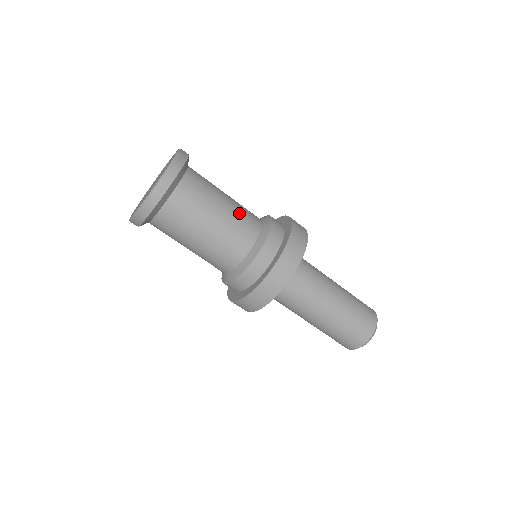
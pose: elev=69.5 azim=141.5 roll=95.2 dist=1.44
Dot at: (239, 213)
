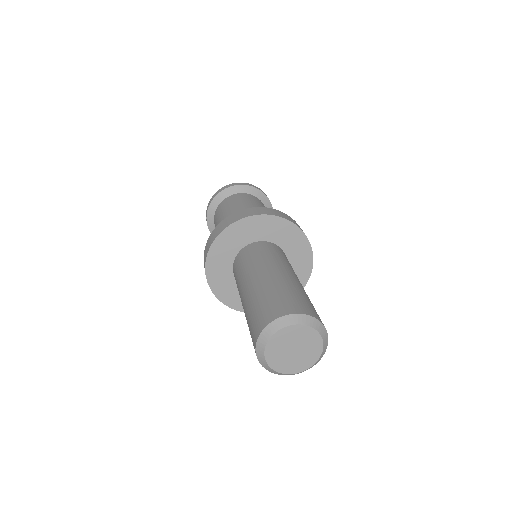
Dot at: occluded
